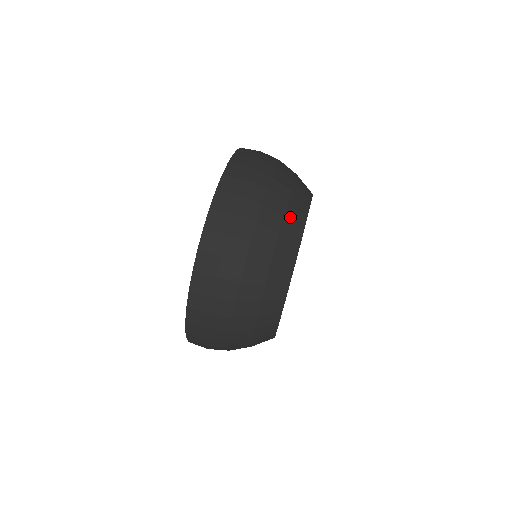
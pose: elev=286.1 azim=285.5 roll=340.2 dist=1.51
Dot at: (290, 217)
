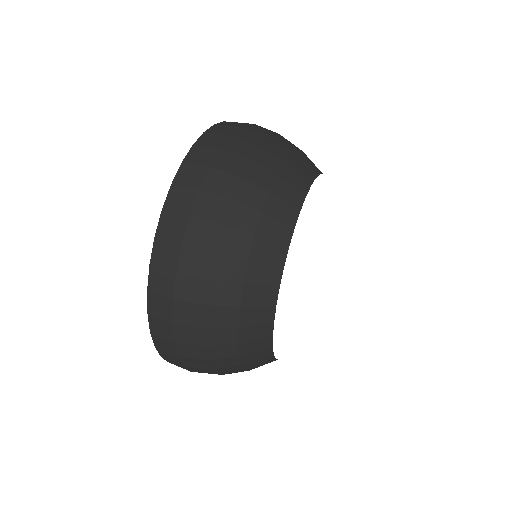
Dot at: (293, 167)
